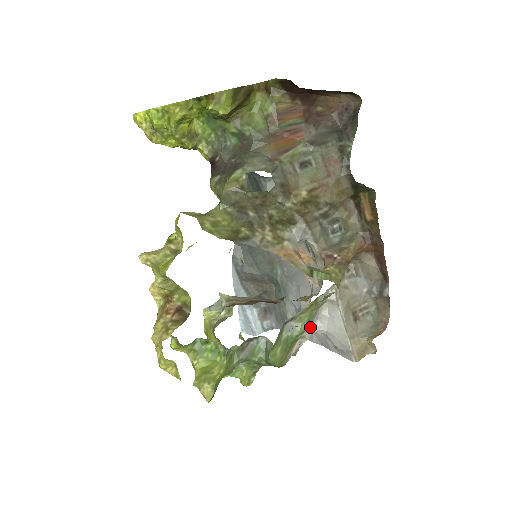
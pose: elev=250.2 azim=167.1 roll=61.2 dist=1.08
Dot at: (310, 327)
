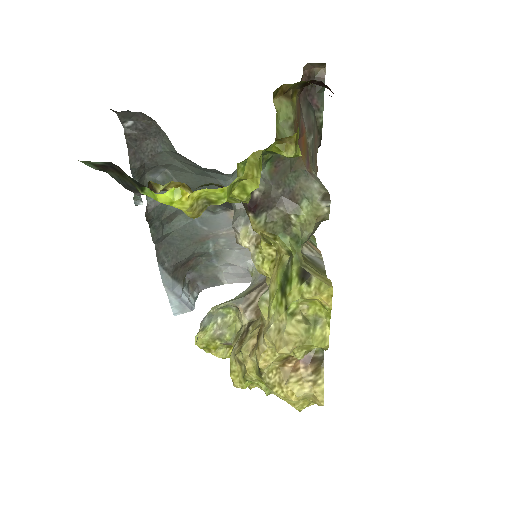
Dot at: occluded
